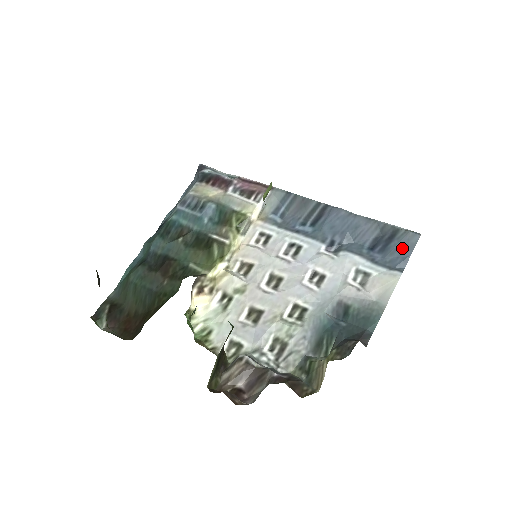
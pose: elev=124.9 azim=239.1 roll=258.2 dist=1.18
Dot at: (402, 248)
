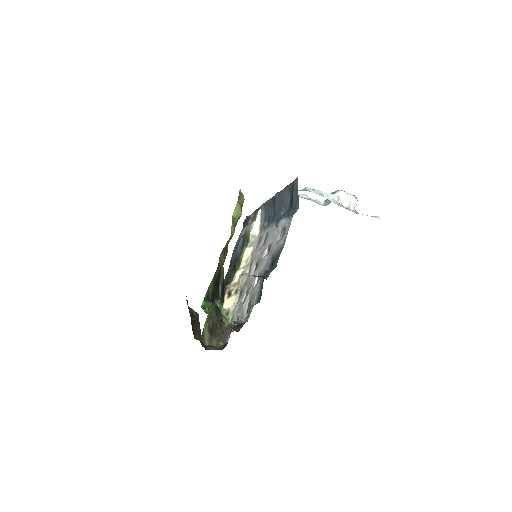
Dot at: (295, 195)
